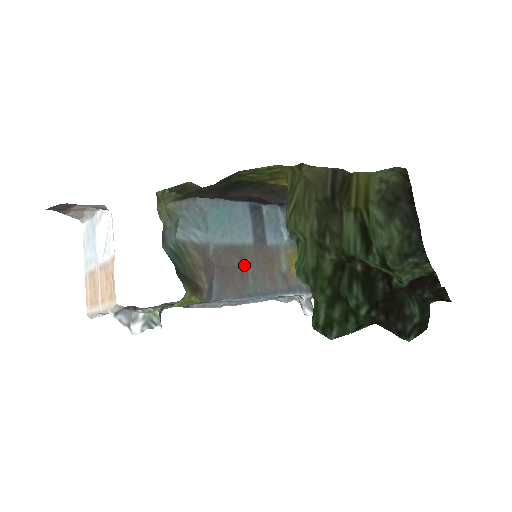
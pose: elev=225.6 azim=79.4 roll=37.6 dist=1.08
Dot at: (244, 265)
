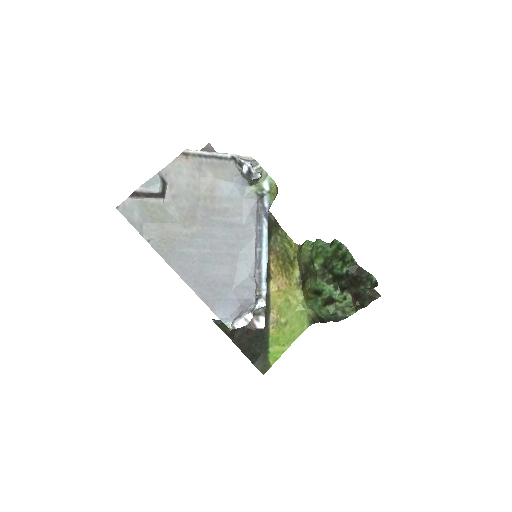
Dot at: occluded
